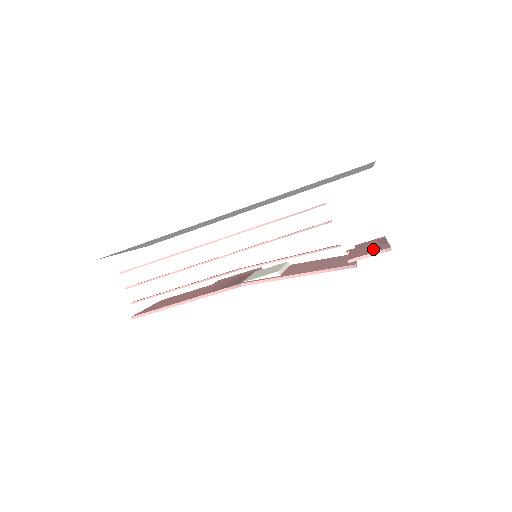
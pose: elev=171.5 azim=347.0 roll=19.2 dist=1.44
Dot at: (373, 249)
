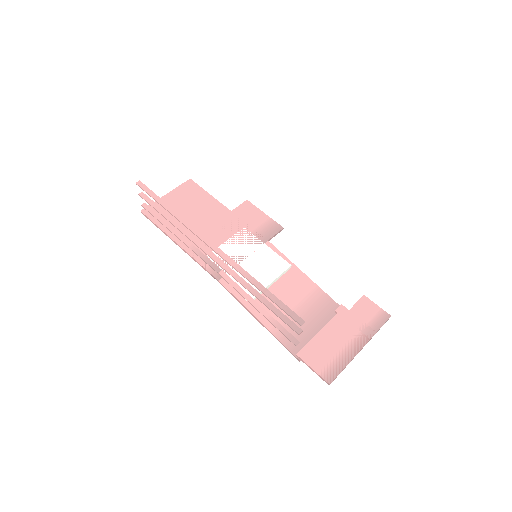
Dot at: (330, 358)
